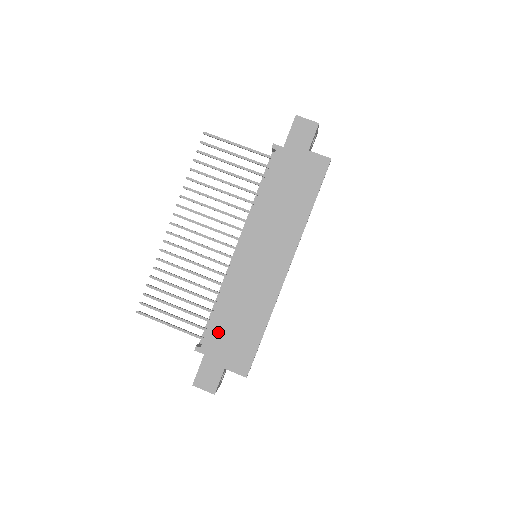
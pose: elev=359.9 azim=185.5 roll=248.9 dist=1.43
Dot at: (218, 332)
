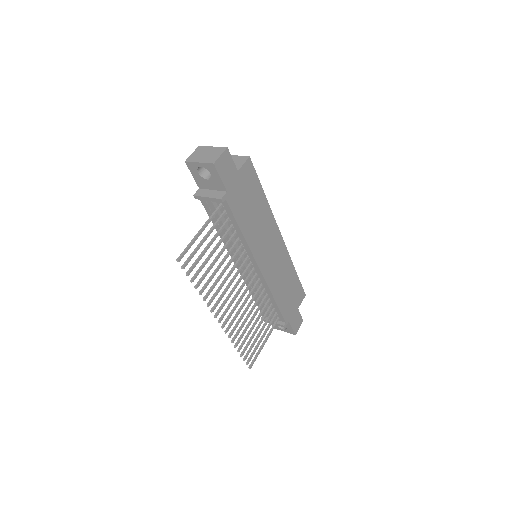
Dot at: (285, 306)
